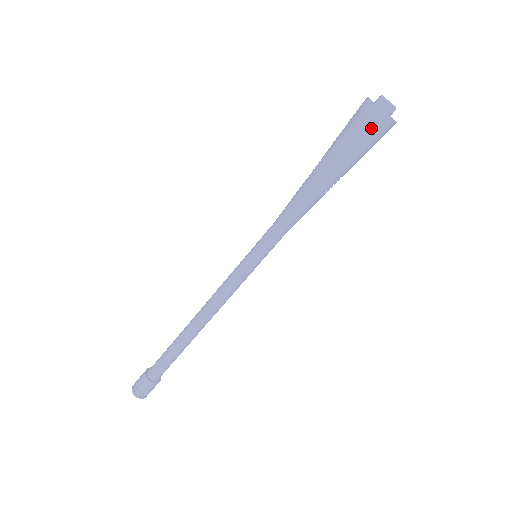
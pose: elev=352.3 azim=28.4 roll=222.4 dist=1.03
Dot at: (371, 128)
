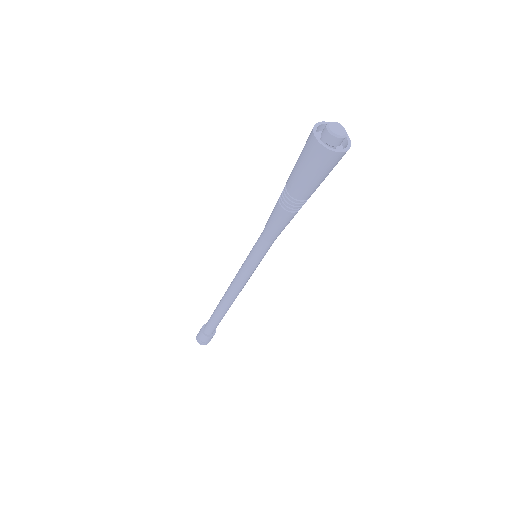
Dot at: (322, 164)
